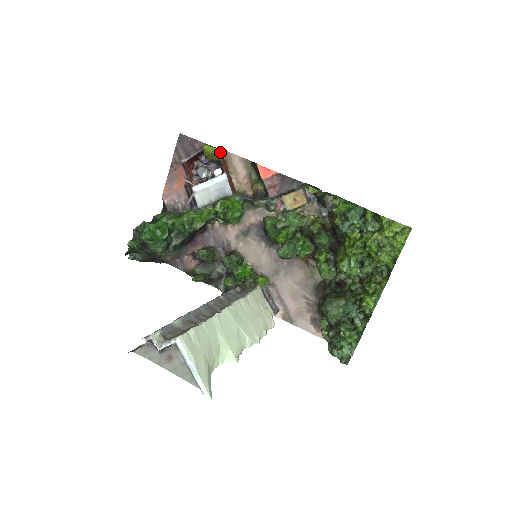
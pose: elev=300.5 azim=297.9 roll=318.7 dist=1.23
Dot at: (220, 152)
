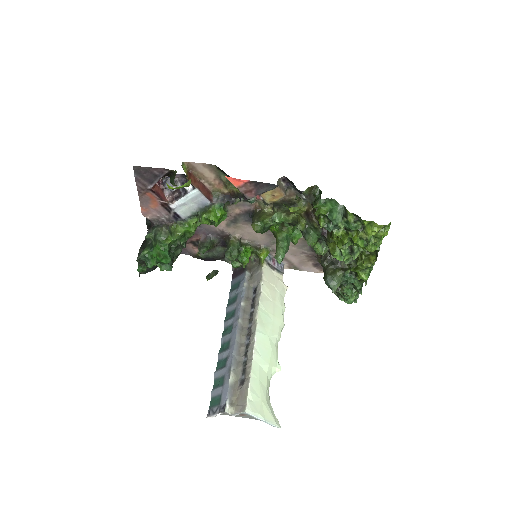
Dot at: (187, 184)
